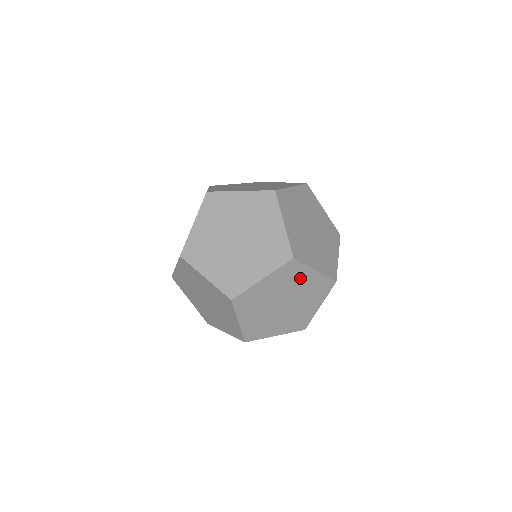
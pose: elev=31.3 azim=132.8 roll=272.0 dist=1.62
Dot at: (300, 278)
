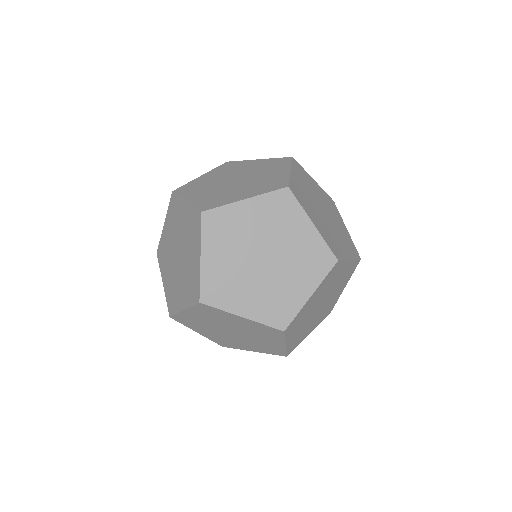
Dot at: (308, 307)
